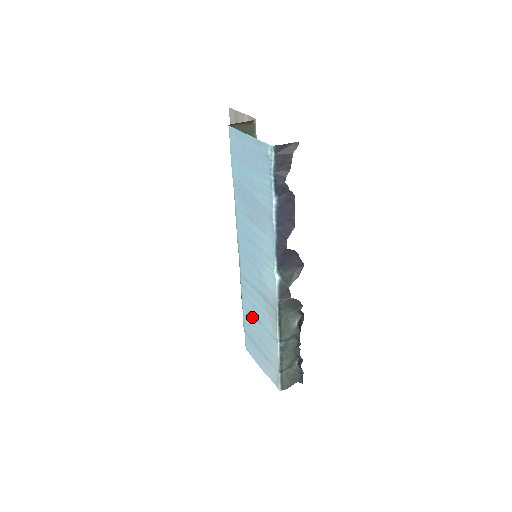
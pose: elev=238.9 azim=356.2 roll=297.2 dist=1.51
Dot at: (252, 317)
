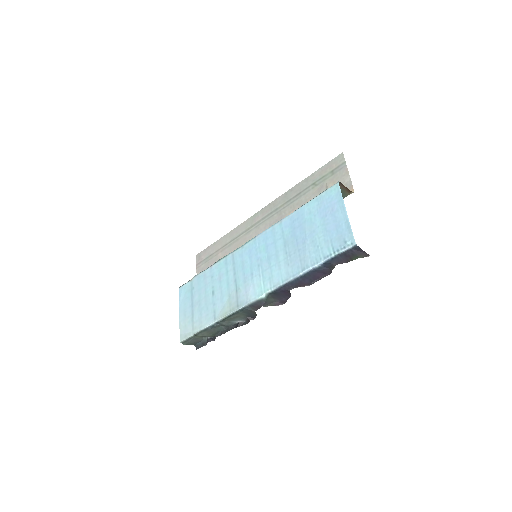
Dot at: (210, 283)
